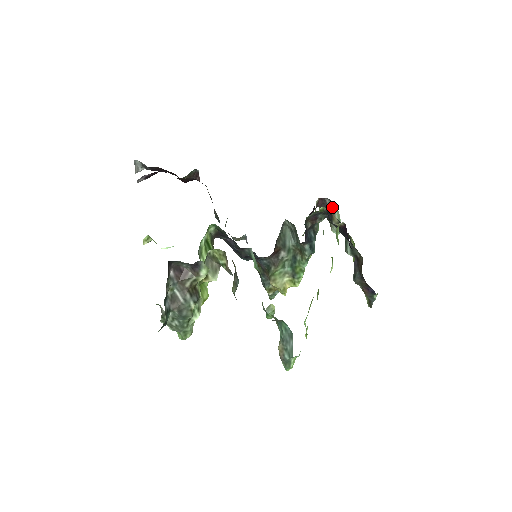
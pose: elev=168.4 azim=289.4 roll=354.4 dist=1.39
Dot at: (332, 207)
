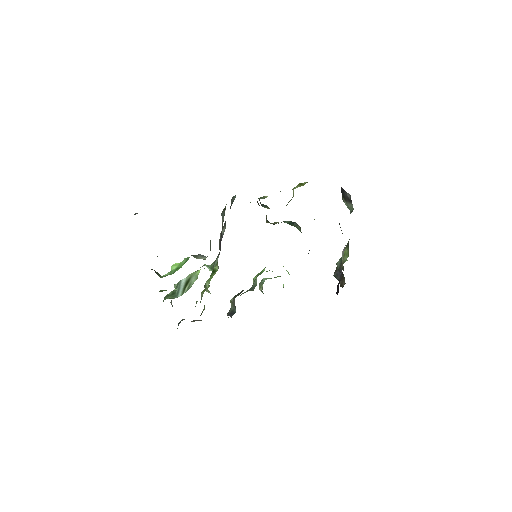
Dot at: (350, 200)
